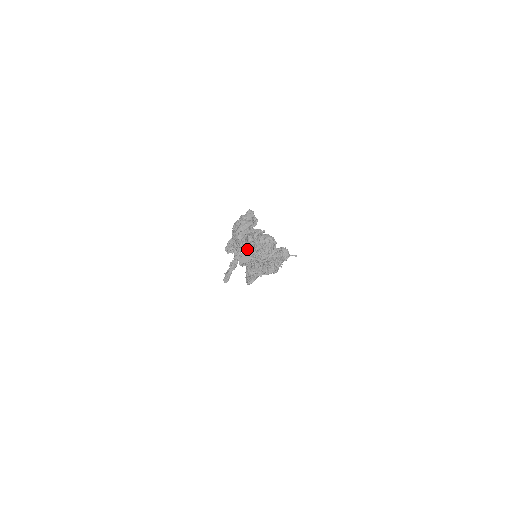
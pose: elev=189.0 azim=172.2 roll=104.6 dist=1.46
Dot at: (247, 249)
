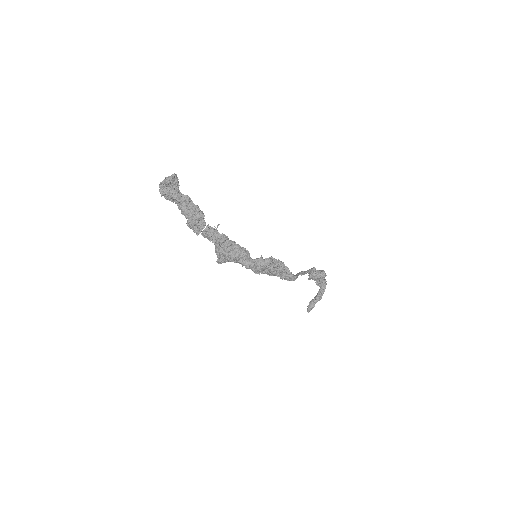
Dot at: (208, 224)
